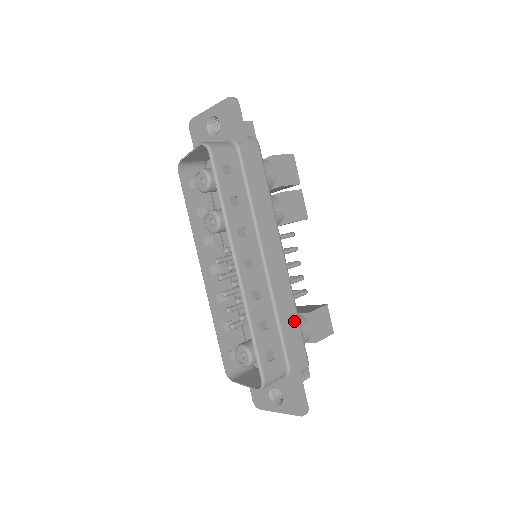
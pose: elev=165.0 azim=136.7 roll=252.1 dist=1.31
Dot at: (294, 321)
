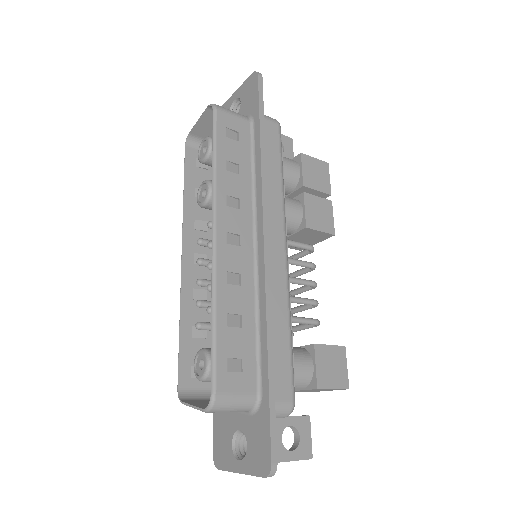
Dot at: (283, 334)
